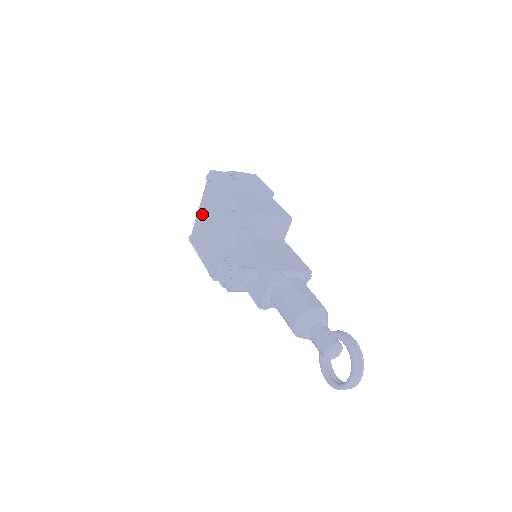
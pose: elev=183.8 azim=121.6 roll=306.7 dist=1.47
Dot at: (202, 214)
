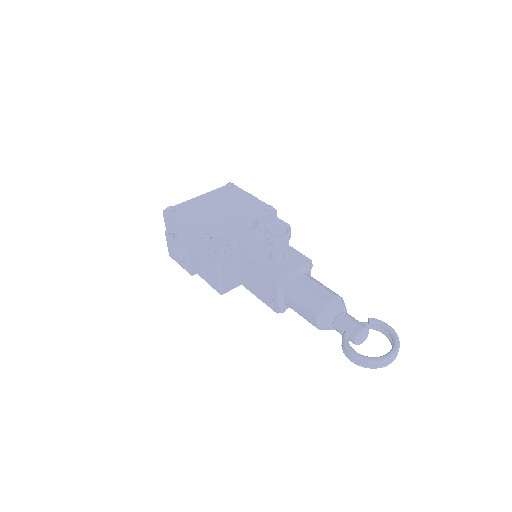
Dot at: (202, 201)
